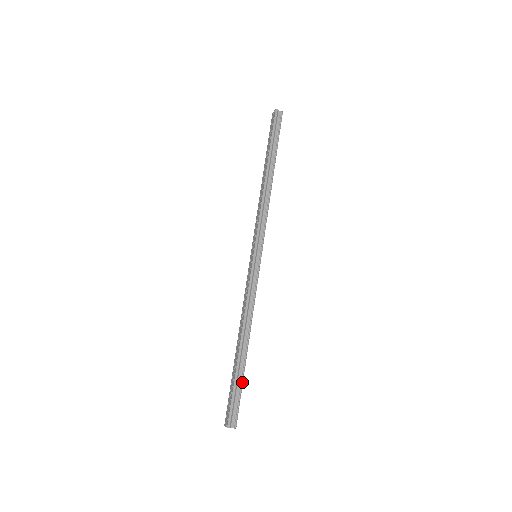
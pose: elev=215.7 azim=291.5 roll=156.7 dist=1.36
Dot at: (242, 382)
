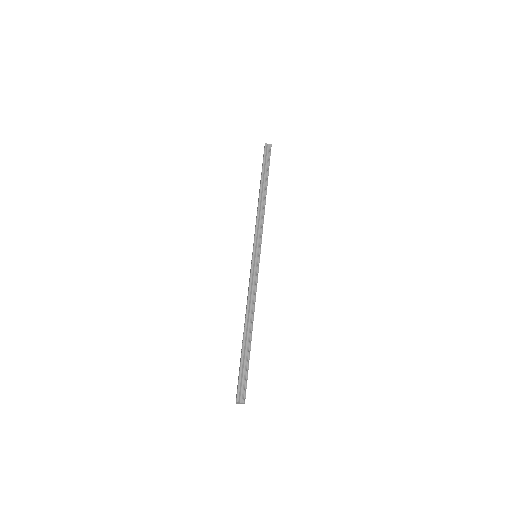
Dot at: (248, 361)
